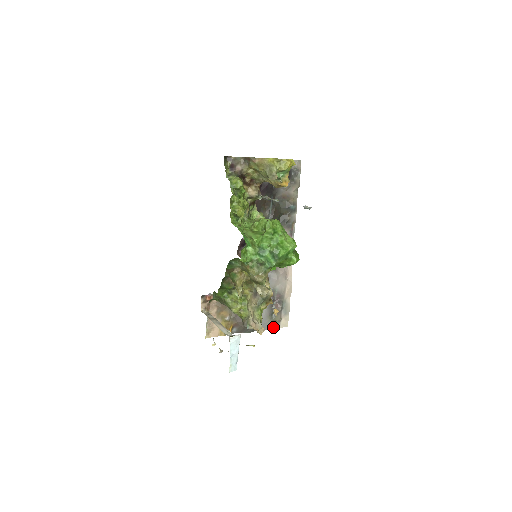
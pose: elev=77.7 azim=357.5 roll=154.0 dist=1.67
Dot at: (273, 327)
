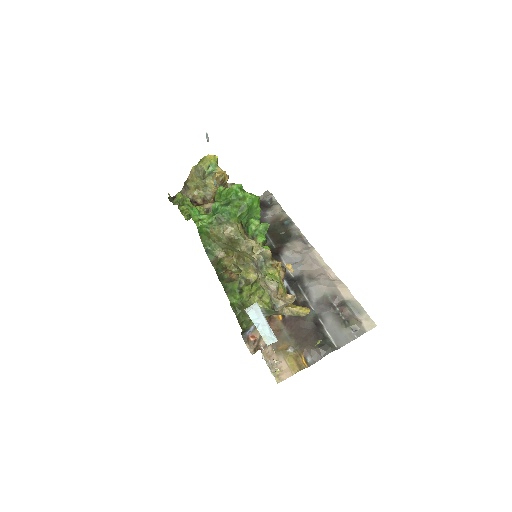
Dot at: (358, 335)
